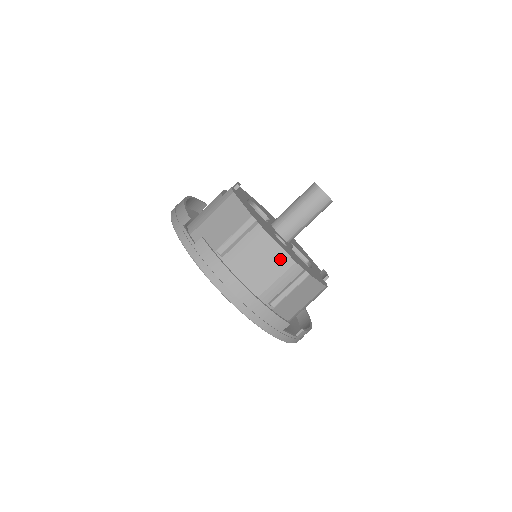
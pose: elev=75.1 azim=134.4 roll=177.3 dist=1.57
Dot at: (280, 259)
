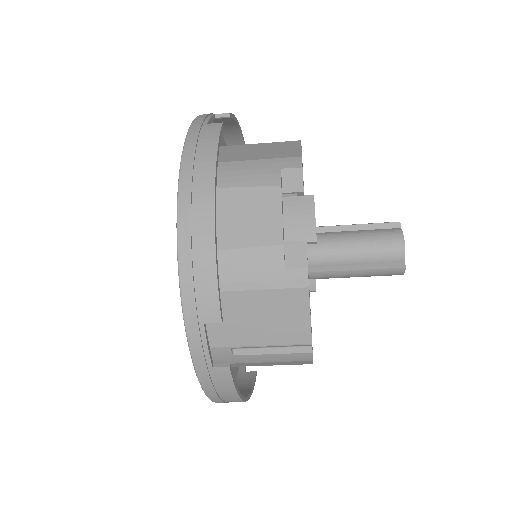
Dot at: (300, 363)
